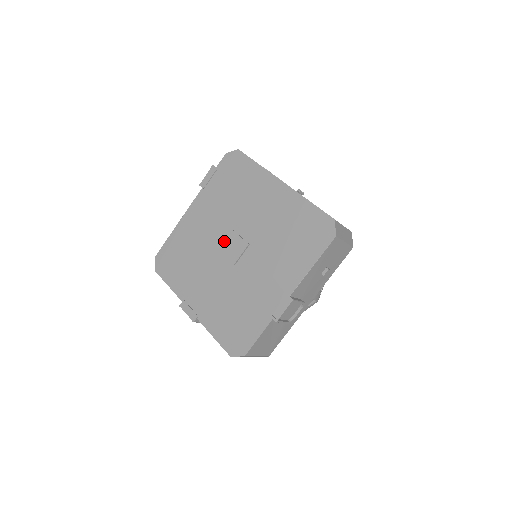
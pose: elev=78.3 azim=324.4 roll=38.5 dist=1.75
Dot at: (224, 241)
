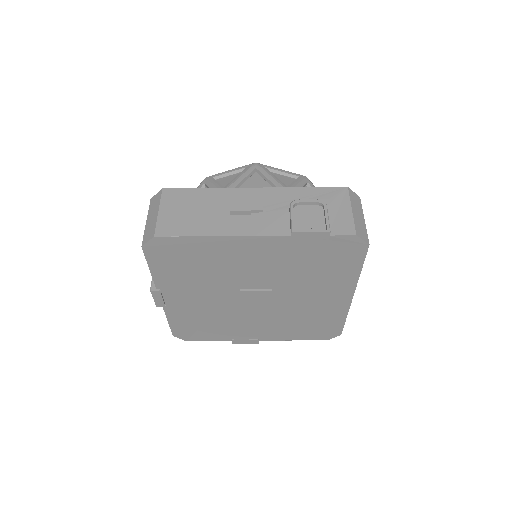
Dot at: (253, 288)
